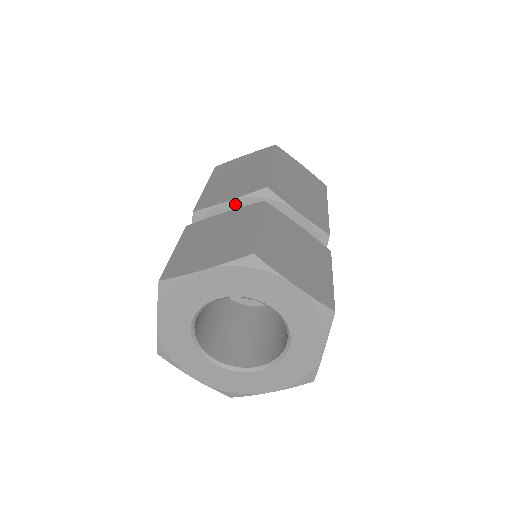
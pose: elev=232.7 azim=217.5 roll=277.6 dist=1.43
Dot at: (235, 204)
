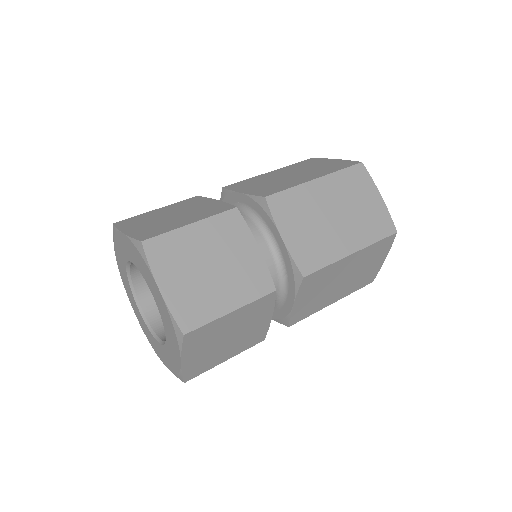
Dot at: (243, 198)
